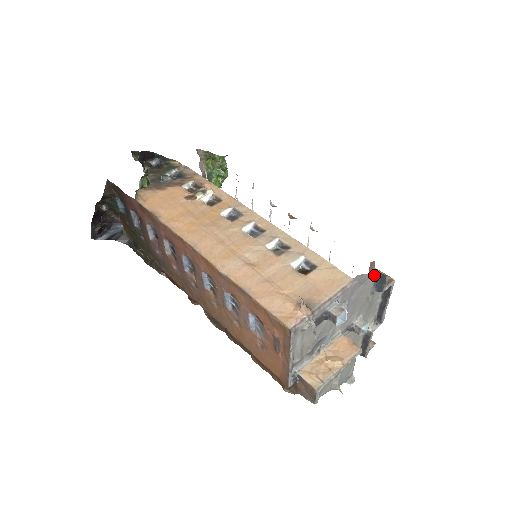
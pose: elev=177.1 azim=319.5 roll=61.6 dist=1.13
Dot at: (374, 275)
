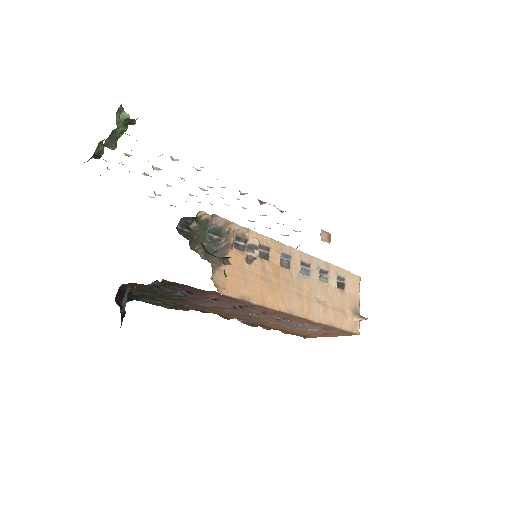
Dot at: occluded
